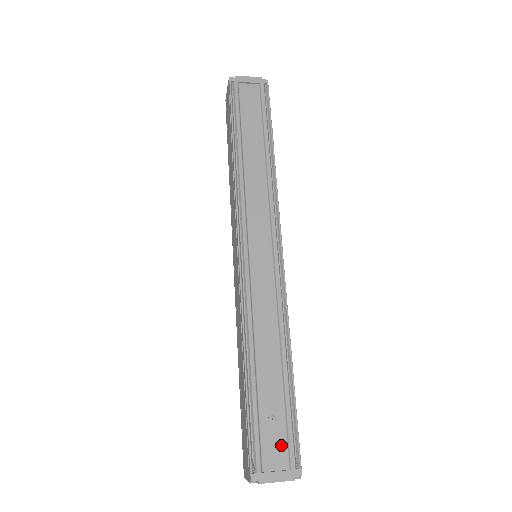
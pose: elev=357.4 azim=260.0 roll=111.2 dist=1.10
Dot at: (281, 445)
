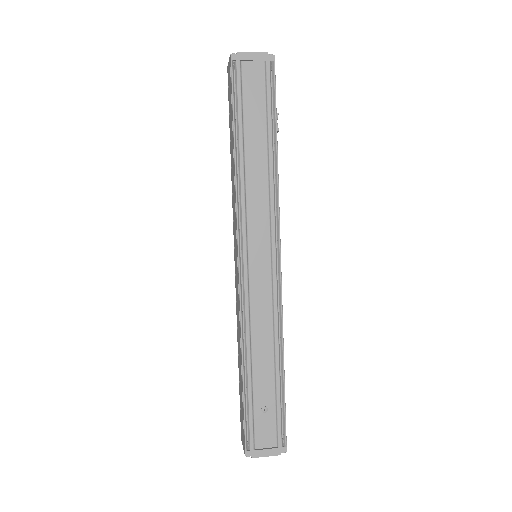
Dot at: (271, 429)
